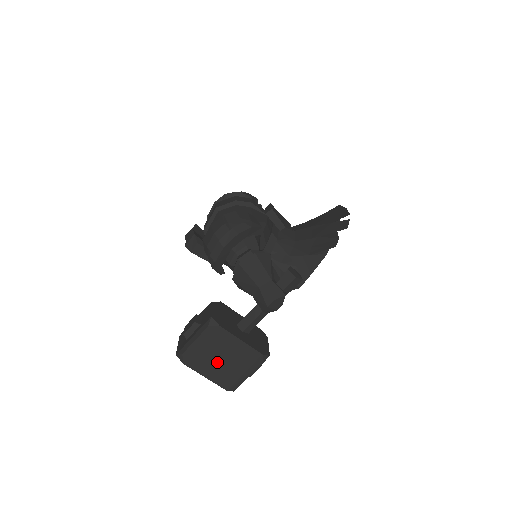
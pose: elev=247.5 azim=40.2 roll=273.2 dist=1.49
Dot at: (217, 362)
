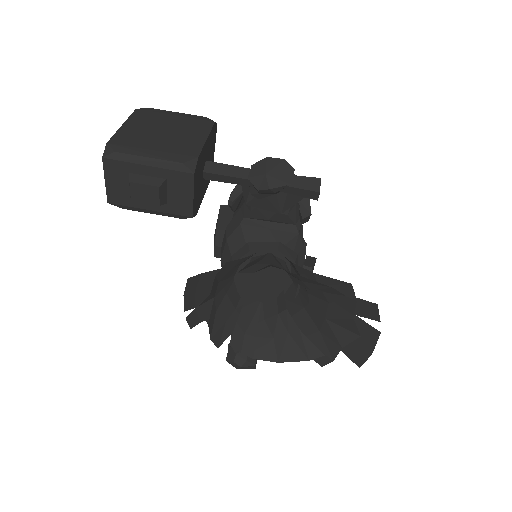
Dot at: (157, 128)
